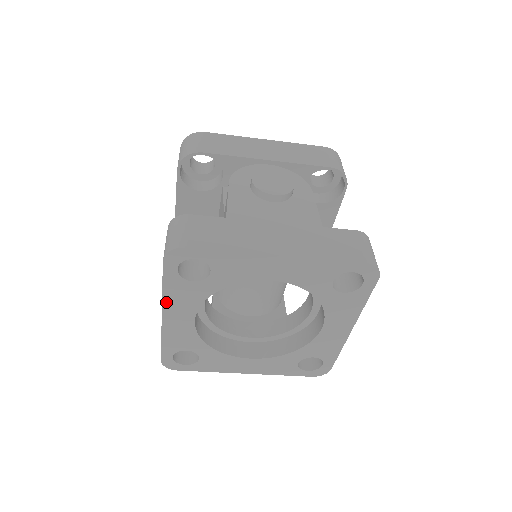
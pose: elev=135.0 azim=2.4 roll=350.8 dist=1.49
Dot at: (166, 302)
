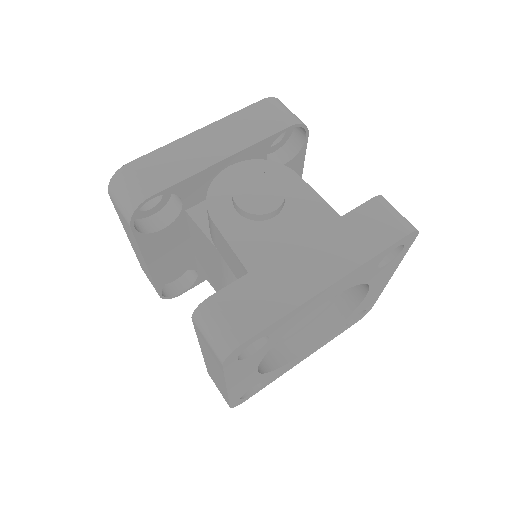
Dot at: (229, 381)
